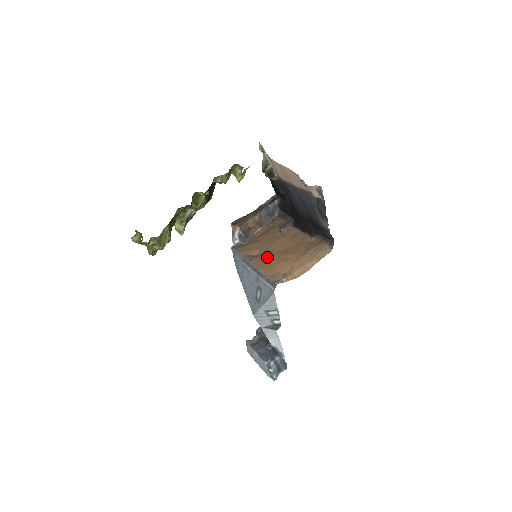
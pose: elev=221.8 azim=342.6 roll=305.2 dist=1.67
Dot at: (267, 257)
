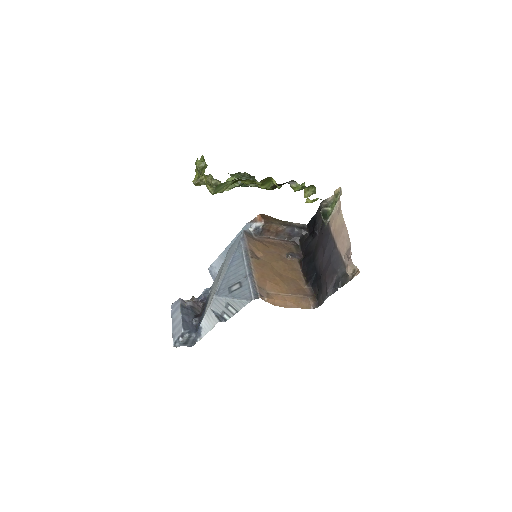
Dot at: (266, 268)
